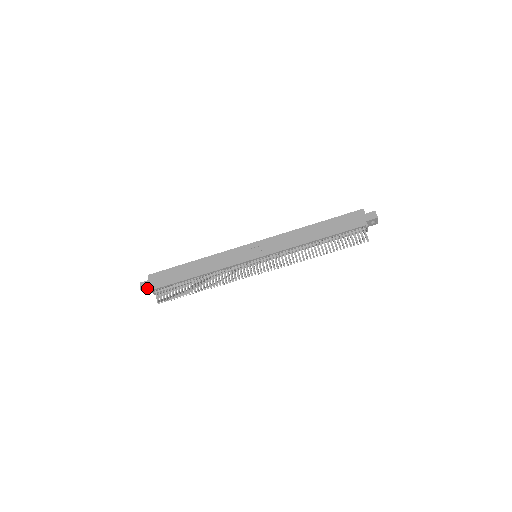
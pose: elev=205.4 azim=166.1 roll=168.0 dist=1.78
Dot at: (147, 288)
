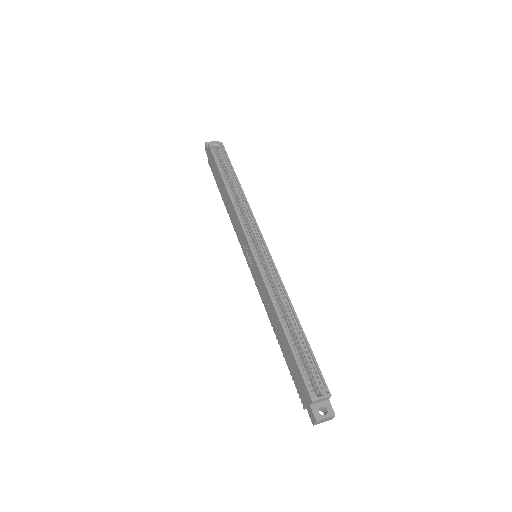
Dot at: occluded
